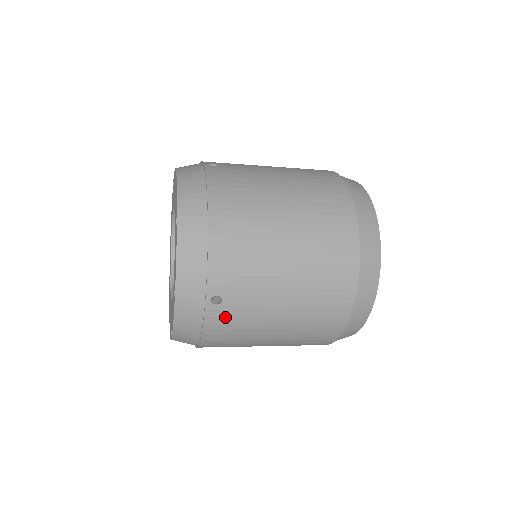
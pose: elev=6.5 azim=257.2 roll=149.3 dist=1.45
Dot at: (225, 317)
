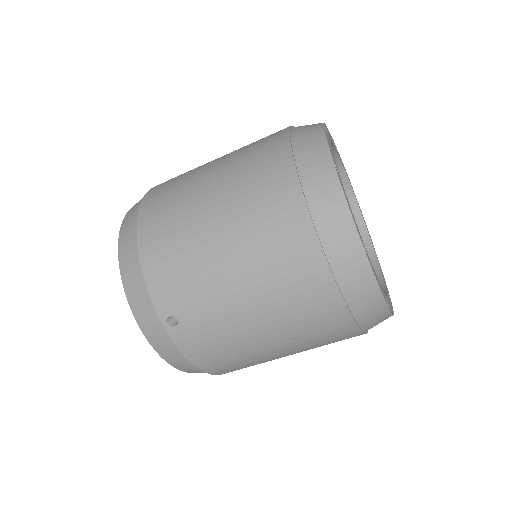
Dot at: (194, 336)
